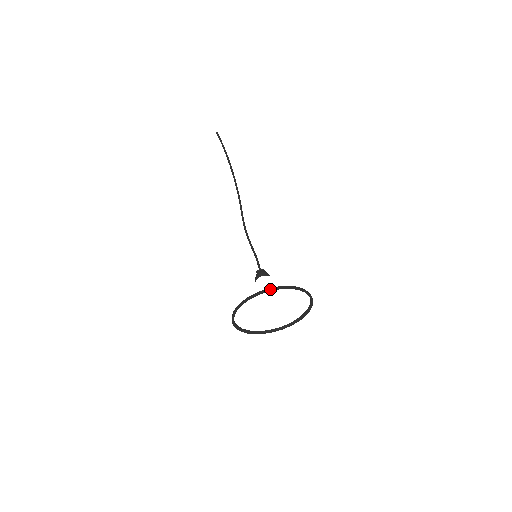
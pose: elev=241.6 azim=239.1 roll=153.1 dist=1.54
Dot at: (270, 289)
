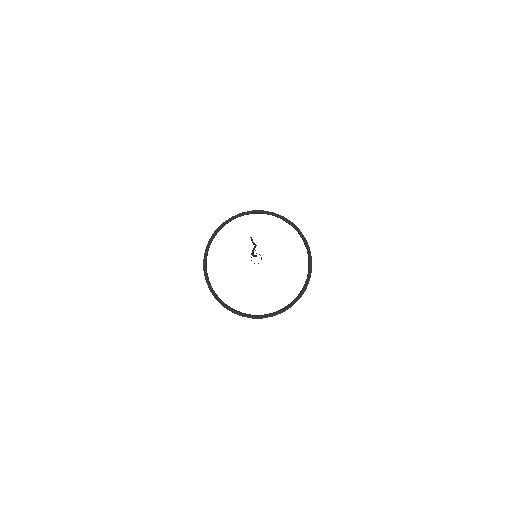
Dot at: (263, 210)
